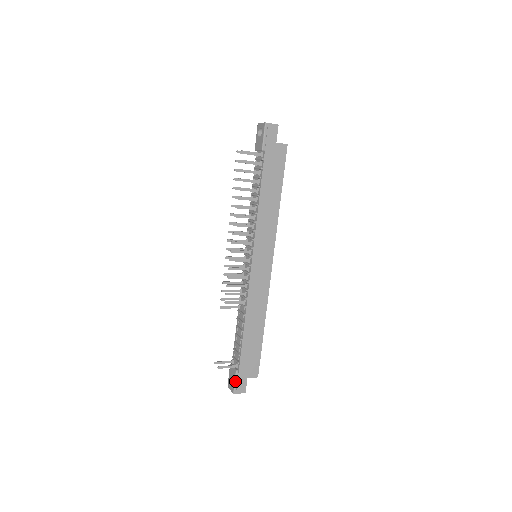
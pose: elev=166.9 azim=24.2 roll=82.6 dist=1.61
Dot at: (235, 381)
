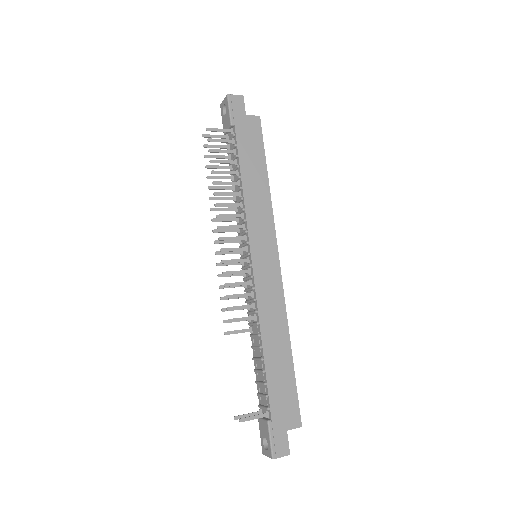
Dot at: (270, 438)
